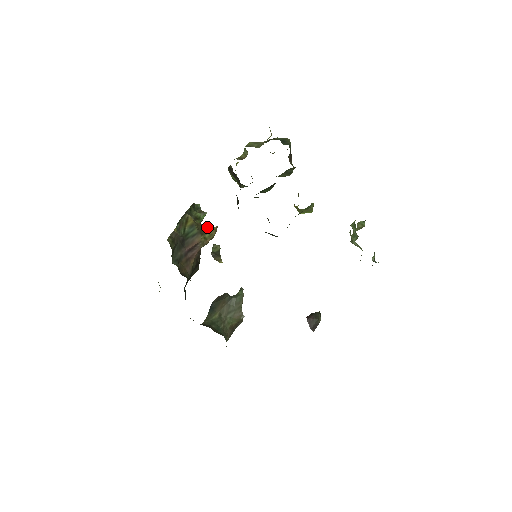
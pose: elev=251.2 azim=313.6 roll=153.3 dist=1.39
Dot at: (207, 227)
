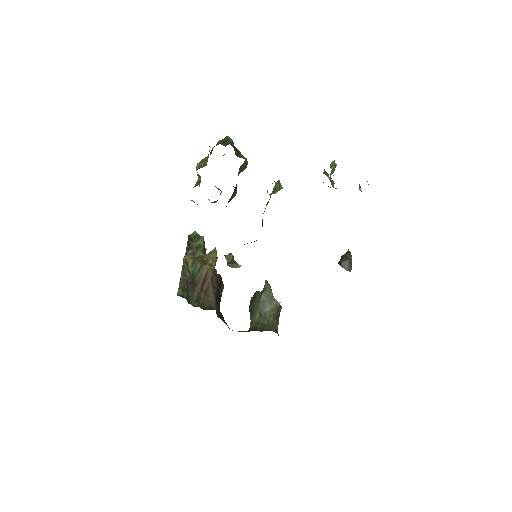
Dot at: (207, 254)
